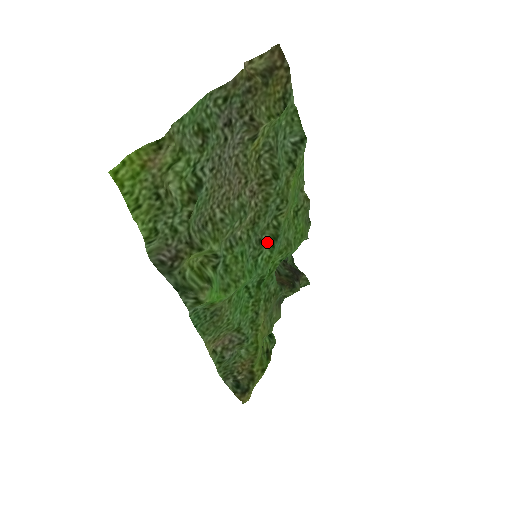
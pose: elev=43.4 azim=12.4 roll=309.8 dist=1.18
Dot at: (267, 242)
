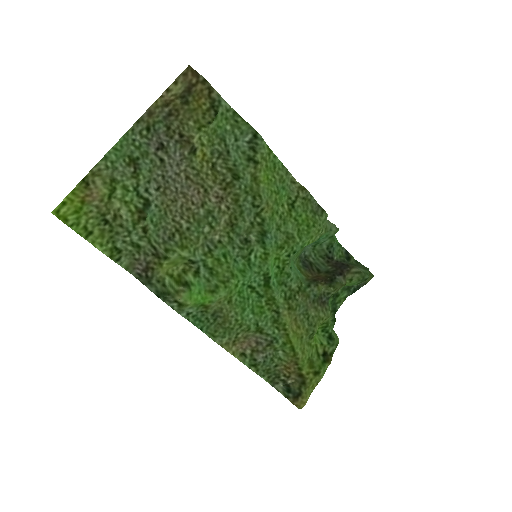
Dot at: (256, 240)
